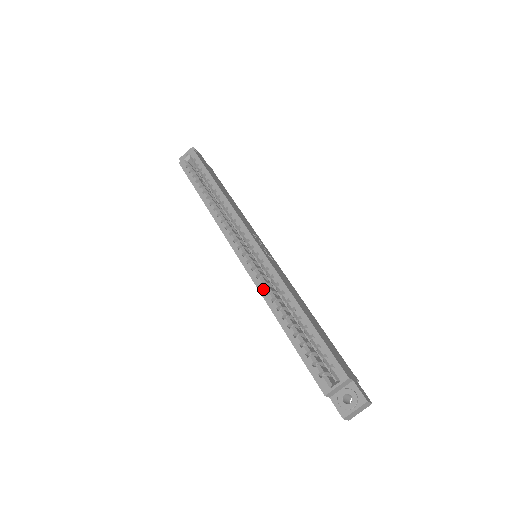
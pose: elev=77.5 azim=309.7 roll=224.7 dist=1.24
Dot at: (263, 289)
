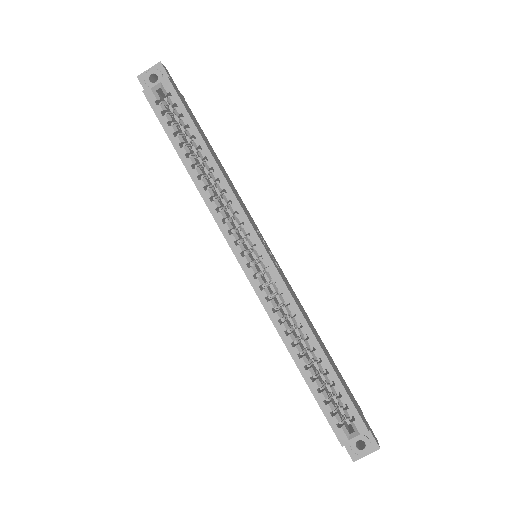
Dot at: (275, 317)
